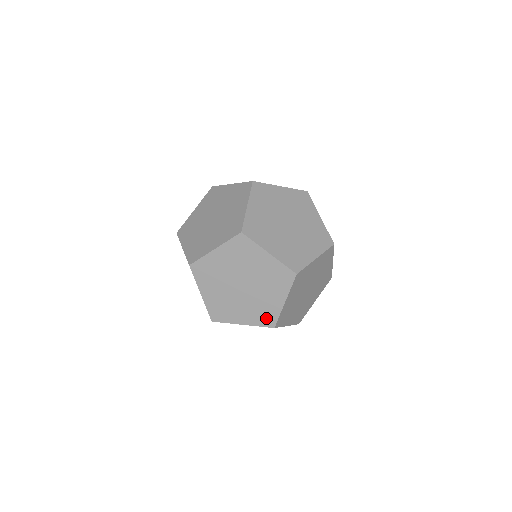
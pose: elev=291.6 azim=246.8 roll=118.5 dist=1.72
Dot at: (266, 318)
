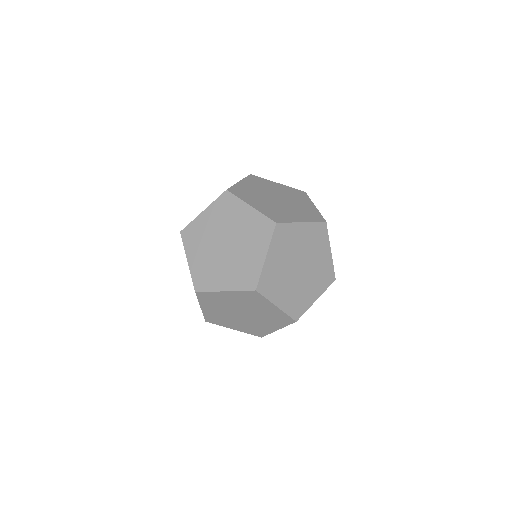
Dot at: (247, 279)
